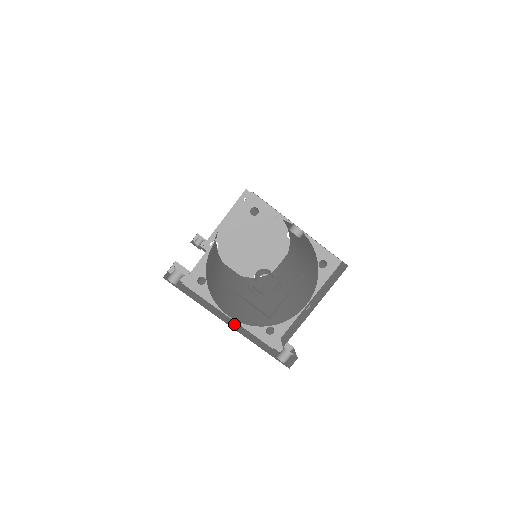
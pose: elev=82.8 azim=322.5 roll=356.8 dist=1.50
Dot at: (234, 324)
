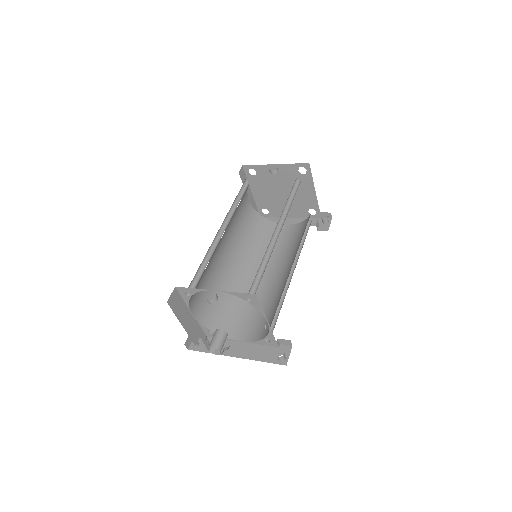
Dot at: occluded
